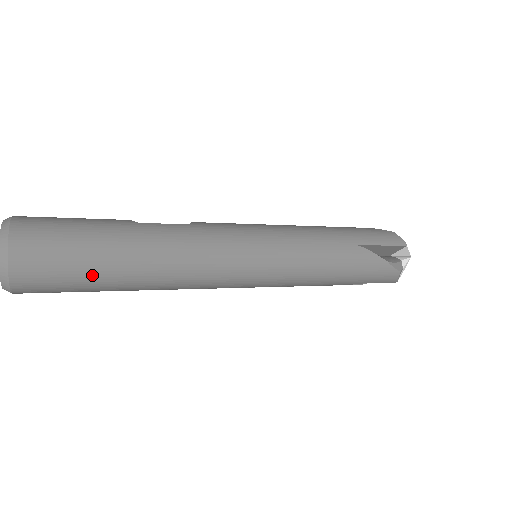
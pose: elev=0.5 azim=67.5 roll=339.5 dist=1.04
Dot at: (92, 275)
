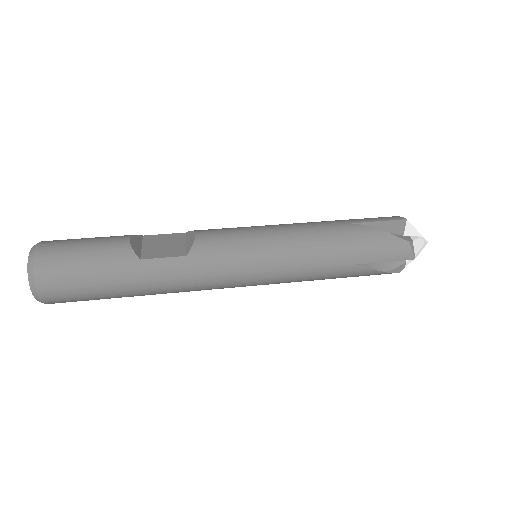
Dot at: (108, 298)
